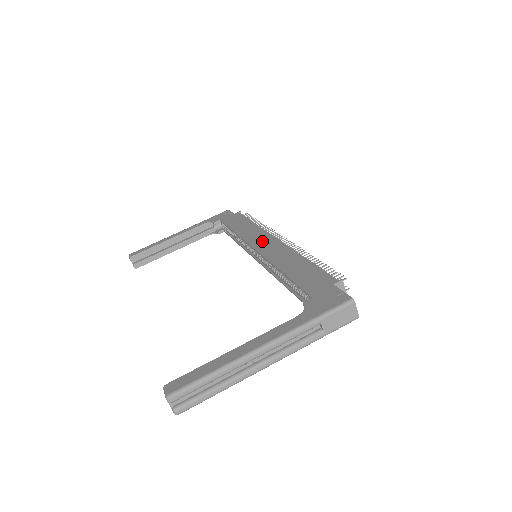
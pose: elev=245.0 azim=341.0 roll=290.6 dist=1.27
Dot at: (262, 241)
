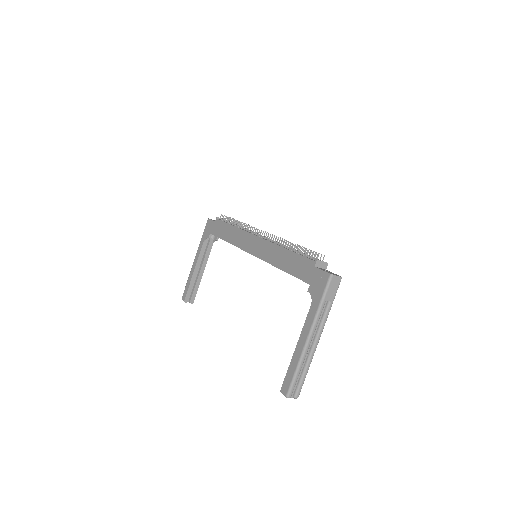
Dot at: (251, 244)
